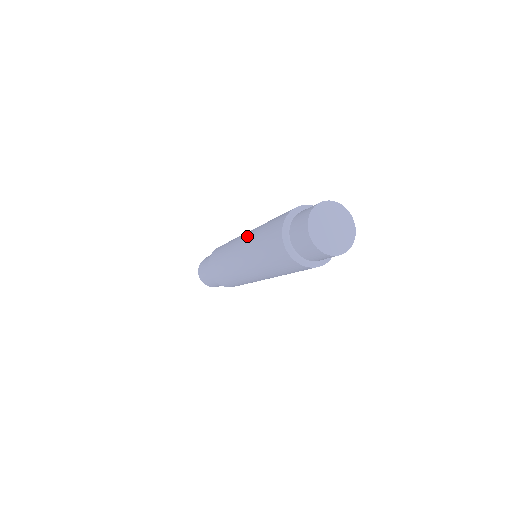
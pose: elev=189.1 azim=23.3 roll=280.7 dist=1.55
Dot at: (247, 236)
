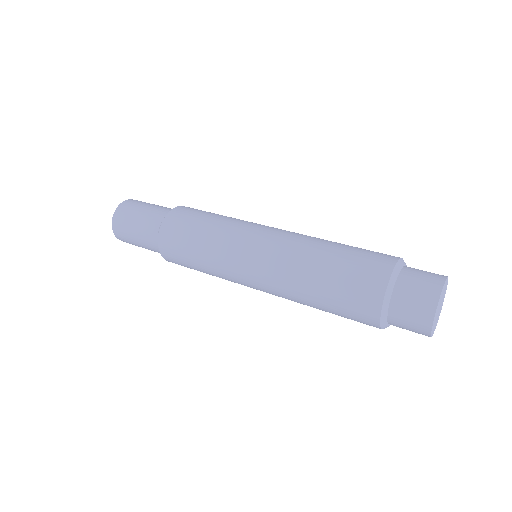
Dot at: (277, 262)
